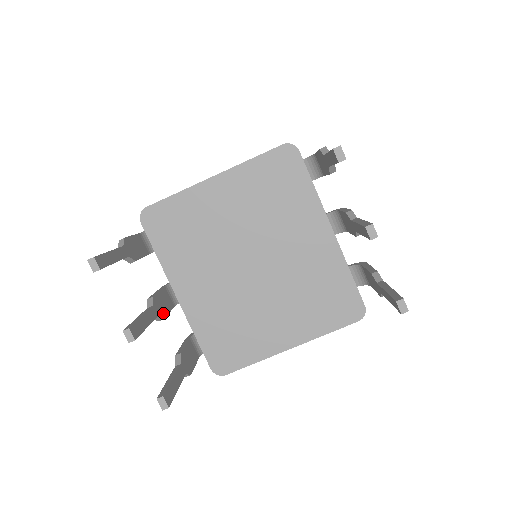
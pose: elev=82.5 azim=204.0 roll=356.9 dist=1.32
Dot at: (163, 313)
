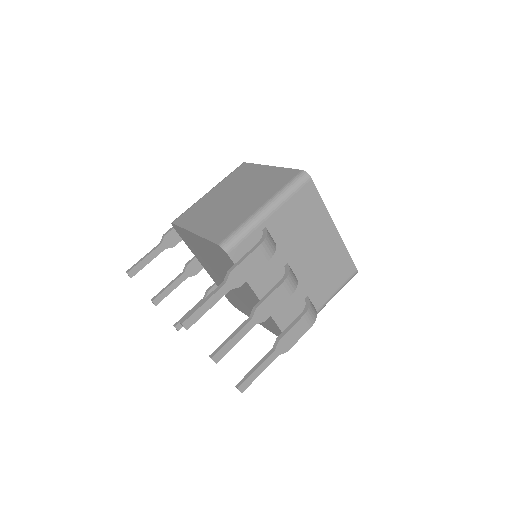
Dot at: (196, 271)
